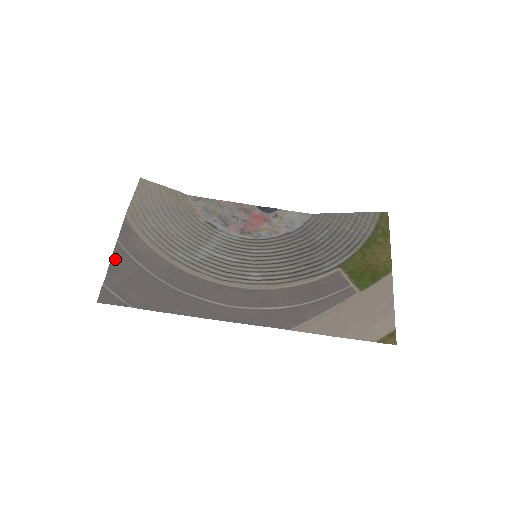
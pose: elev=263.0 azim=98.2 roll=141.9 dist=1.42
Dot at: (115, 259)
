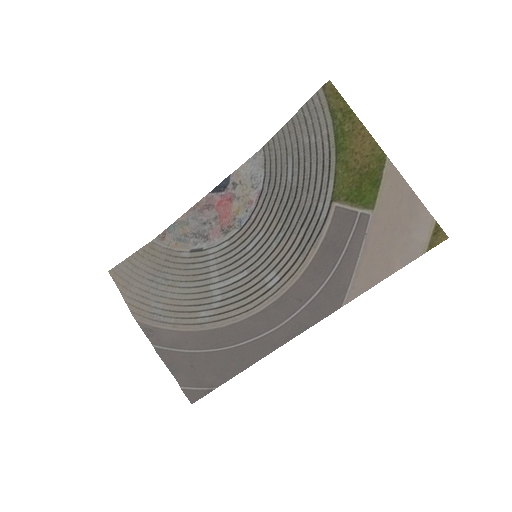
Dot at: (167, 362)
